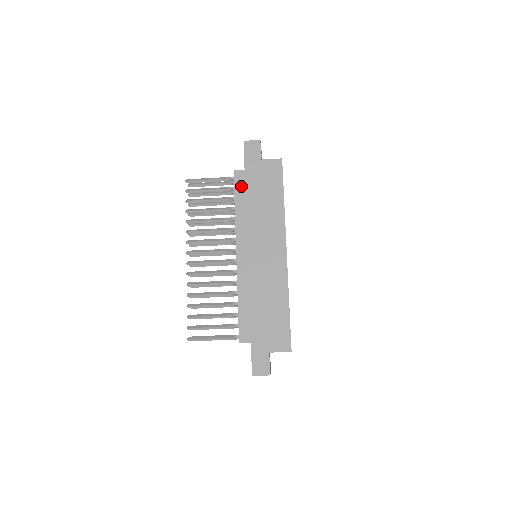
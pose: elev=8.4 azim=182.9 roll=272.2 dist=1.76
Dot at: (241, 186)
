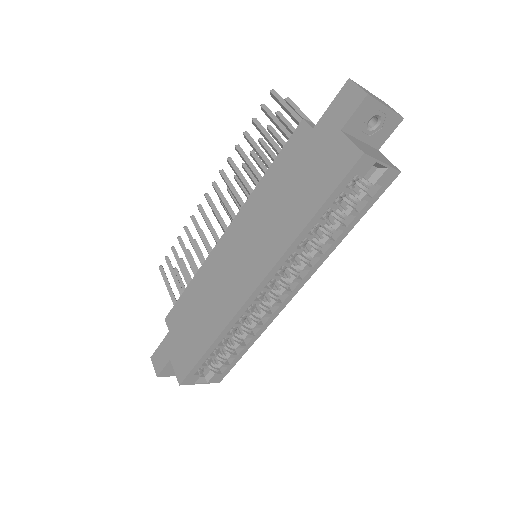
Dot at: (291, 150)
